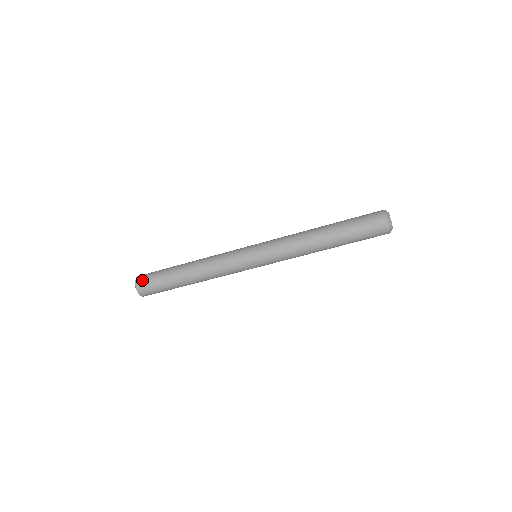
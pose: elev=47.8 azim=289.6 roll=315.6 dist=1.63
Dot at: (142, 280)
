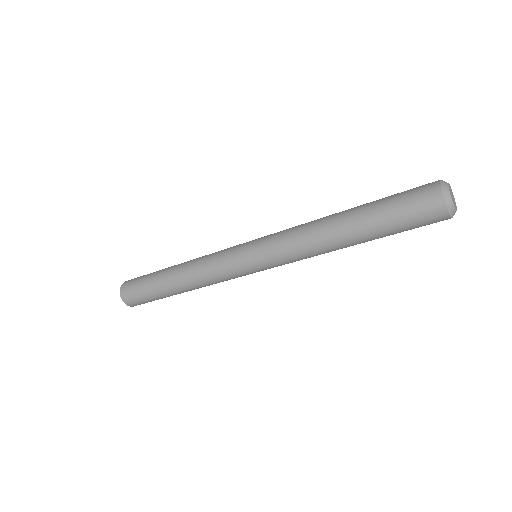
Dot at: (126, 290)
